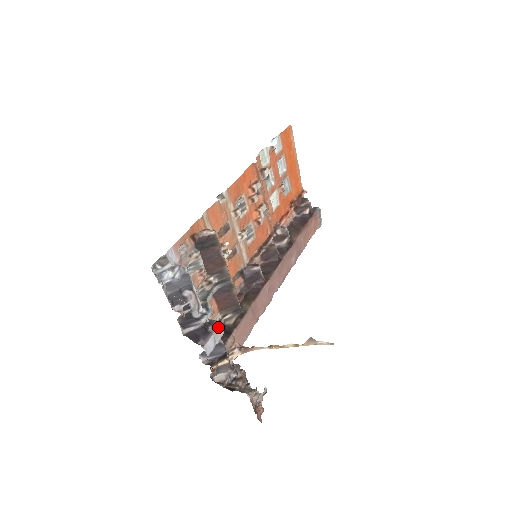
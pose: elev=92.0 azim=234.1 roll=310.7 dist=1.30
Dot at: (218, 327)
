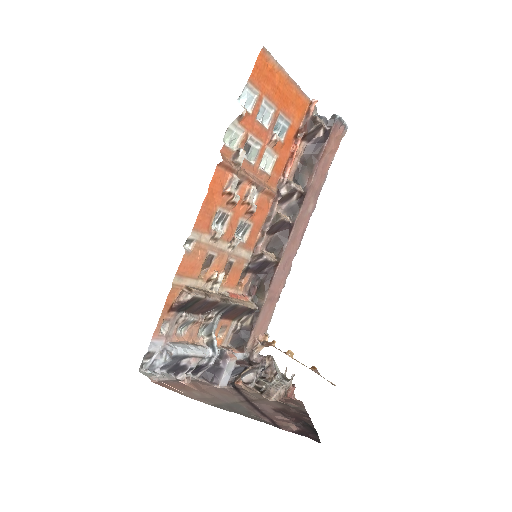
Dot at: (228, 361)
